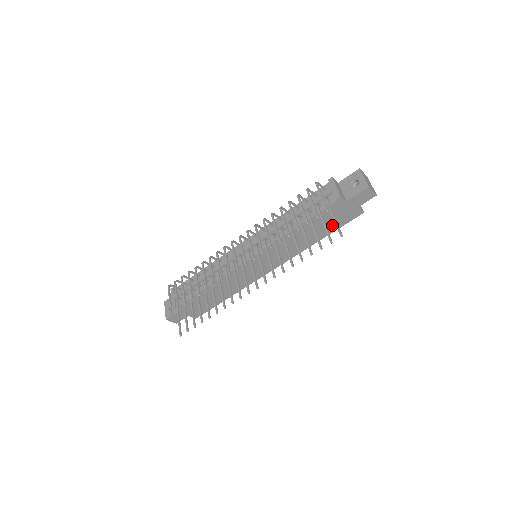
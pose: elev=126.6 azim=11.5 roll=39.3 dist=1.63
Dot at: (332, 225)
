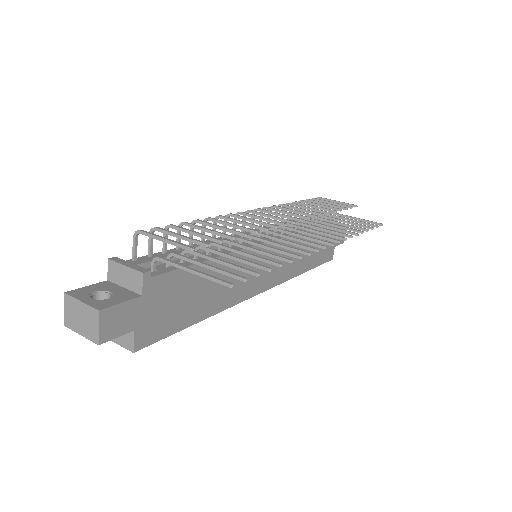
Dot at: (319, 255)
